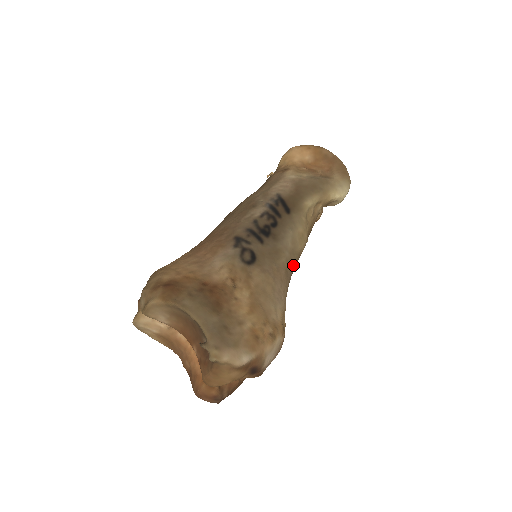
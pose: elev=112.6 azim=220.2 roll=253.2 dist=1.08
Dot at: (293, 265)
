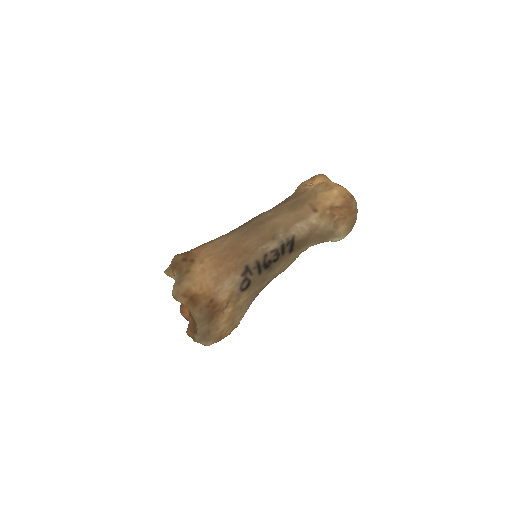
Dot at: occluded
